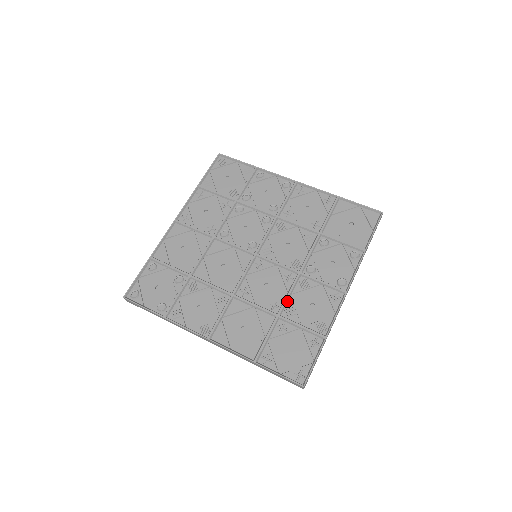
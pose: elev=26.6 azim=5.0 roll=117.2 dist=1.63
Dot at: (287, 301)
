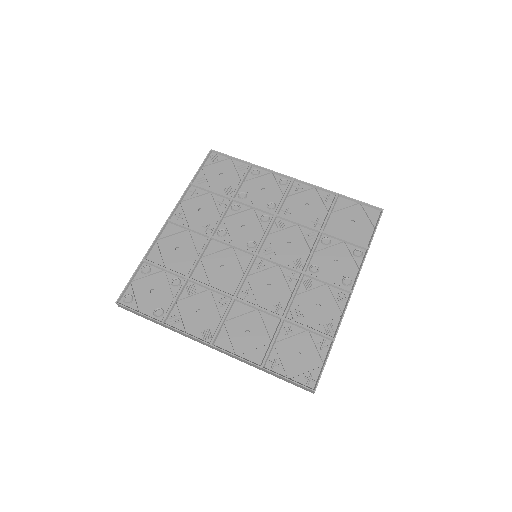
Dot at: (292, 302)
